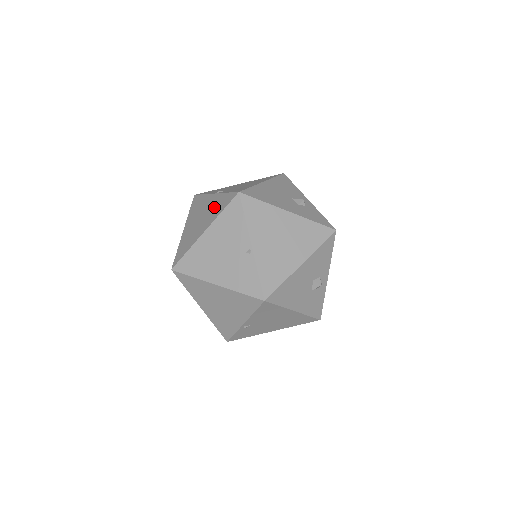
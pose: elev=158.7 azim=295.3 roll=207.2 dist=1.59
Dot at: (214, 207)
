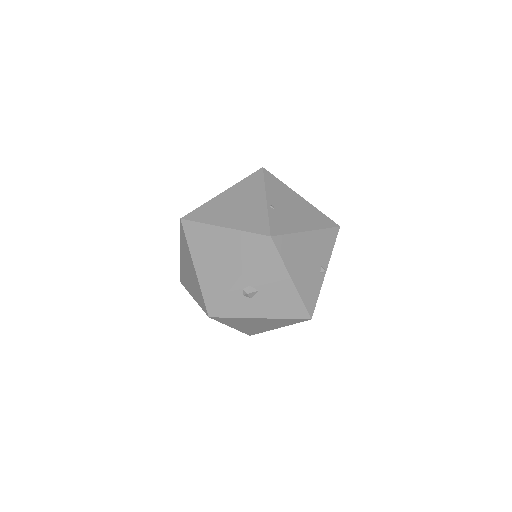
Dot at: occluded
